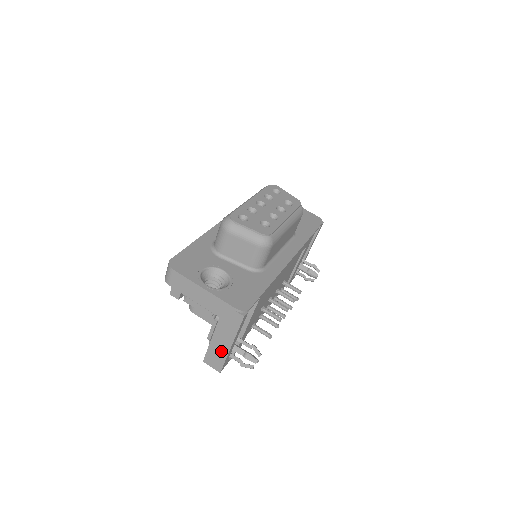
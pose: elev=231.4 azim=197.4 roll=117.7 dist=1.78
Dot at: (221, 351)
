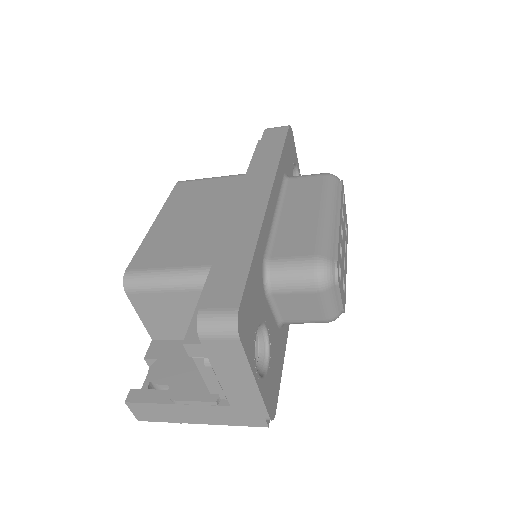
Dot at: (176, 416)
